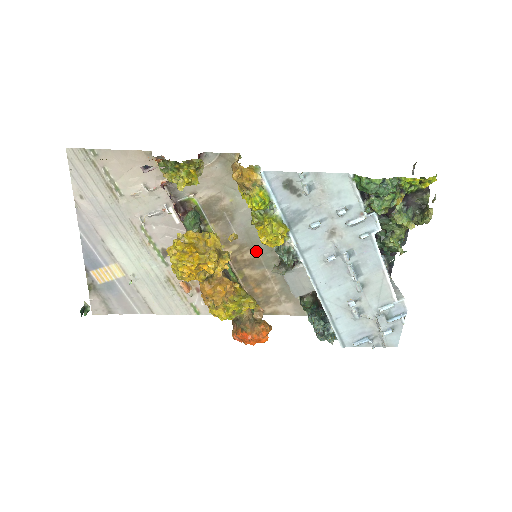
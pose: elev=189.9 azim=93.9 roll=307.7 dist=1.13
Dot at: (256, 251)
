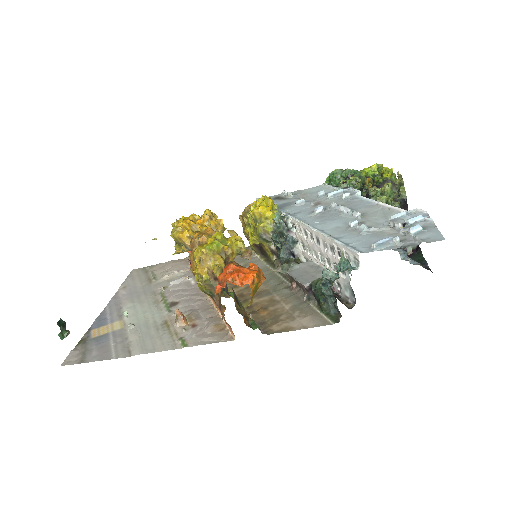
Dot at: (264, 286)
